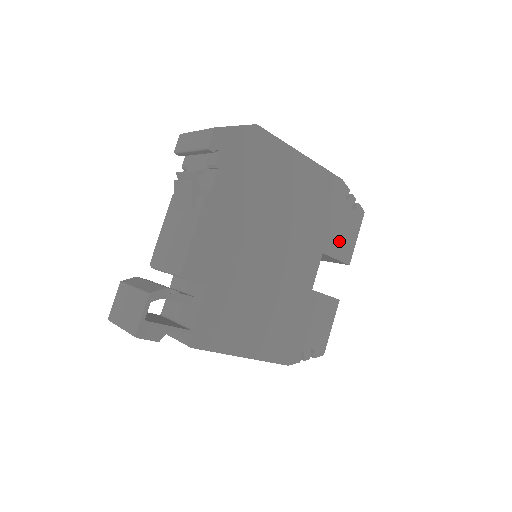
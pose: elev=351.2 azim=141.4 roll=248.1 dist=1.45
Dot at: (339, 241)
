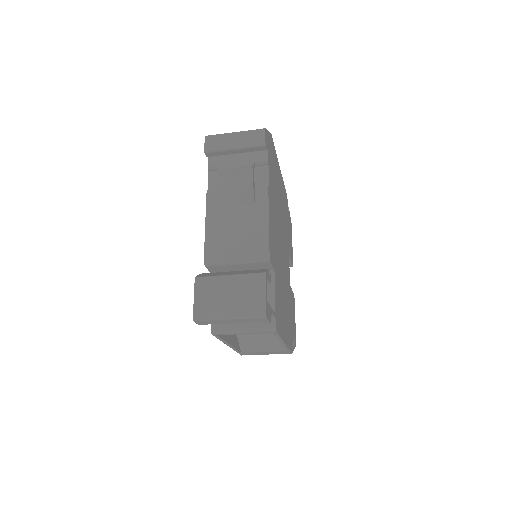
Dot at: (290, 245)
